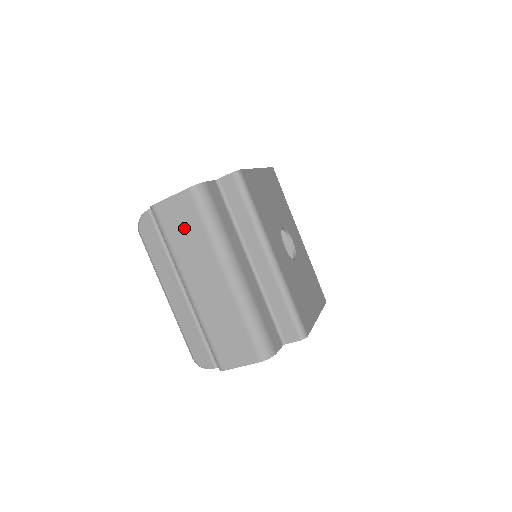
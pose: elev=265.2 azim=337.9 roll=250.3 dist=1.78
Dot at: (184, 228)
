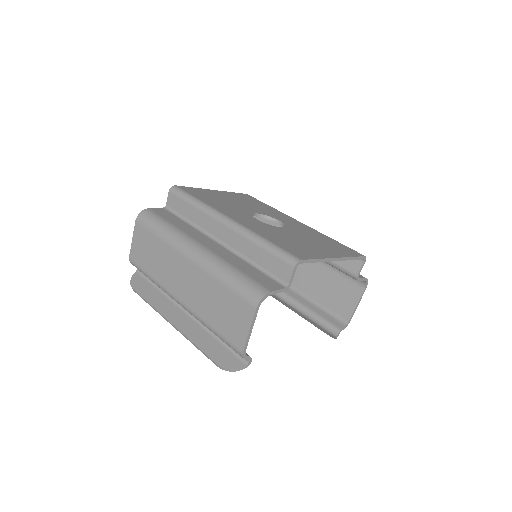
Dot at: (149, 252)
